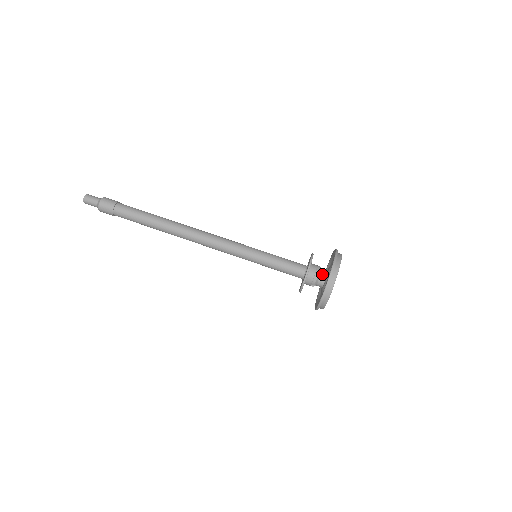
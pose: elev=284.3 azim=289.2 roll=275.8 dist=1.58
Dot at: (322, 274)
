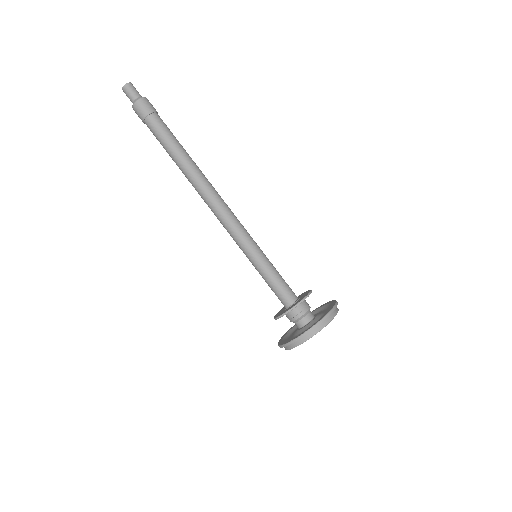
Dot at: (301, 321)
